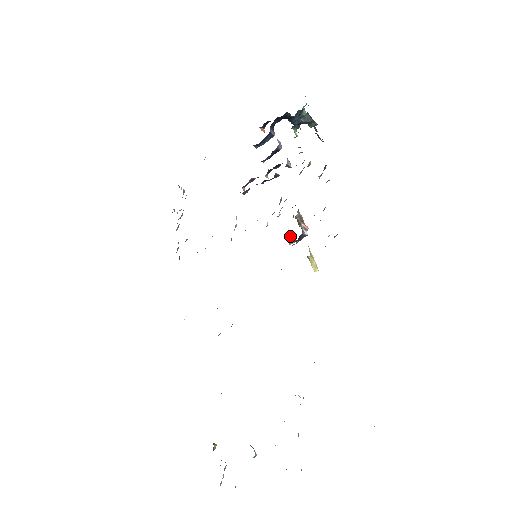
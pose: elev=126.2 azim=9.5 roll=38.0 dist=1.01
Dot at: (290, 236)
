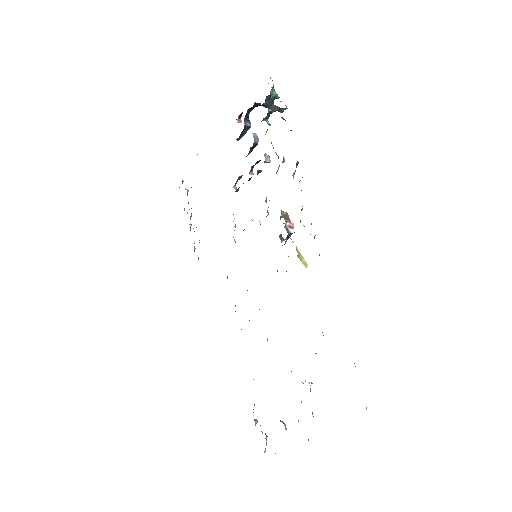
Dot at: (280, 234)
